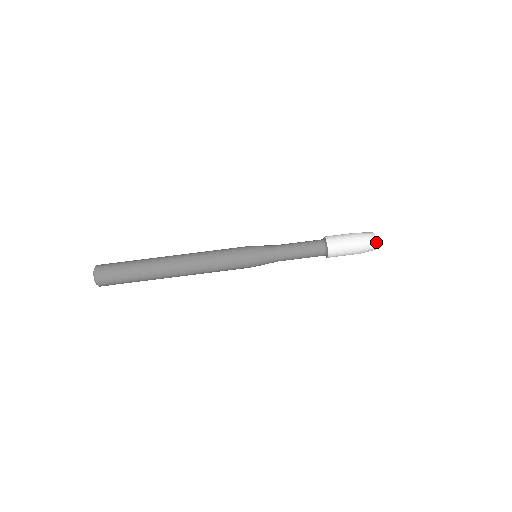
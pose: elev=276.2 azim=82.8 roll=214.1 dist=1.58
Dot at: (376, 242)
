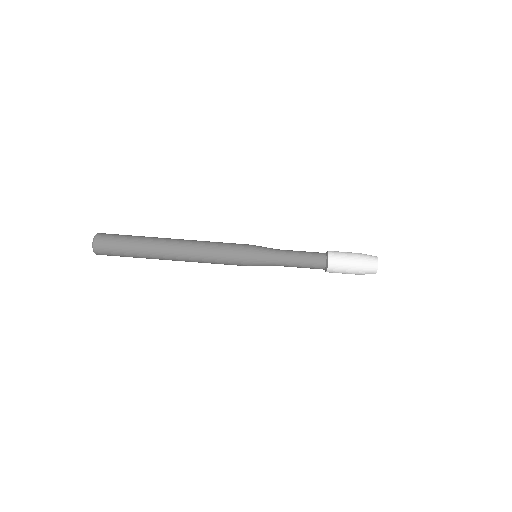
Dot at: occluded
